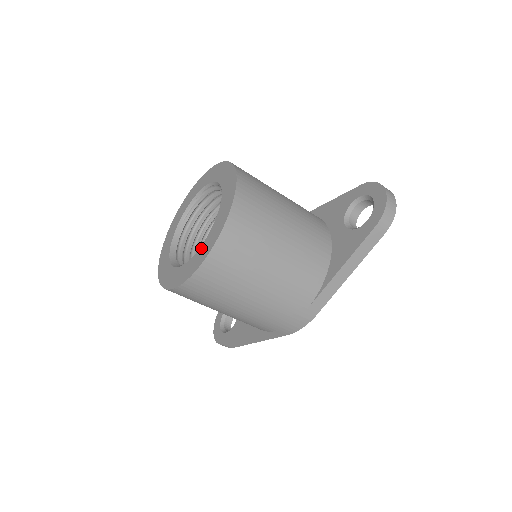
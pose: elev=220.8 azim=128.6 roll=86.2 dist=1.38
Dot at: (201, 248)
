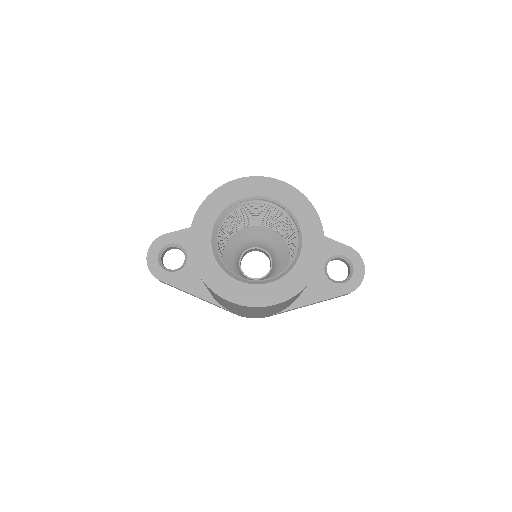
Dot at: (270, 286)
